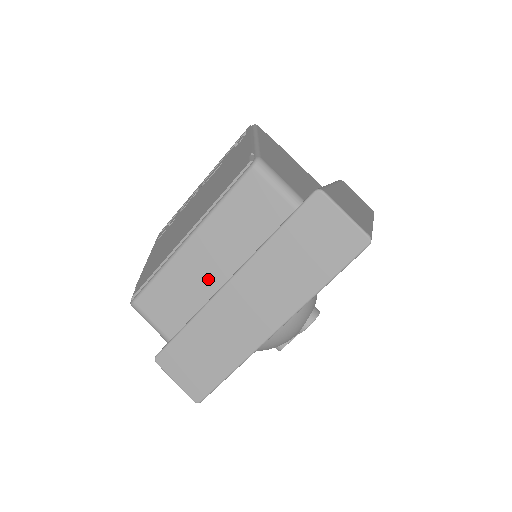
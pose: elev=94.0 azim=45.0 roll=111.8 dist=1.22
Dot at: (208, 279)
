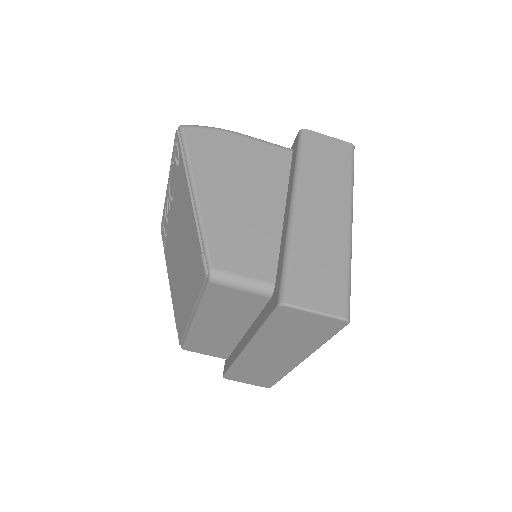
Dot at: (228, 335)
